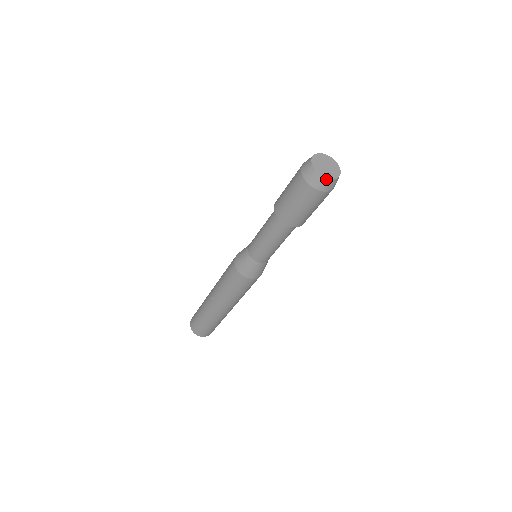
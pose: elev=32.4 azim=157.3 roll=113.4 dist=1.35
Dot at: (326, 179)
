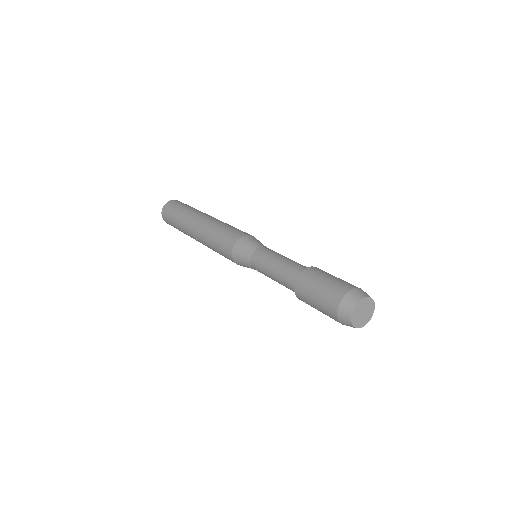
Dot at: (363, 326)
